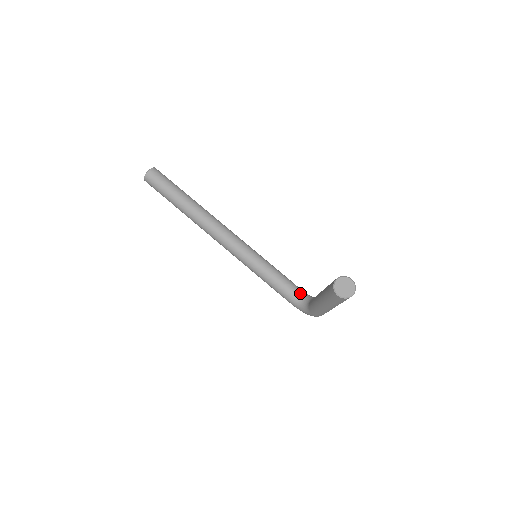
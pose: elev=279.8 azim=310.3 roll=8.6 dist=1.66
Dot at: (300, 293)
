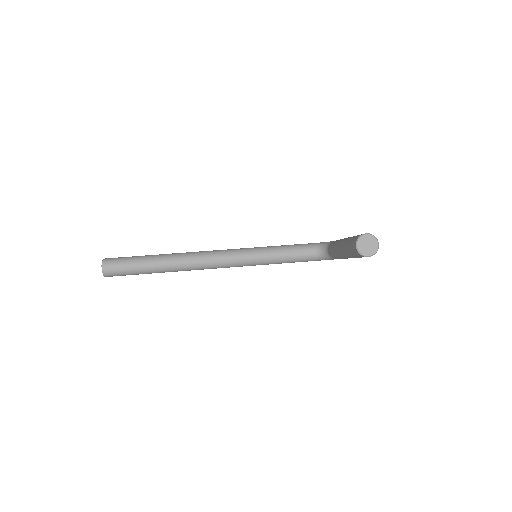
Dot at: (312, 249)
